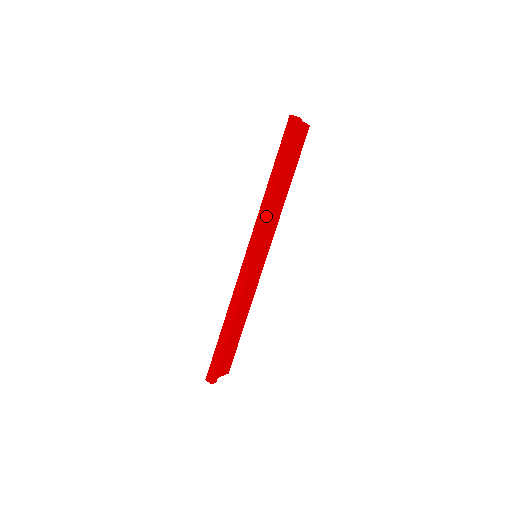
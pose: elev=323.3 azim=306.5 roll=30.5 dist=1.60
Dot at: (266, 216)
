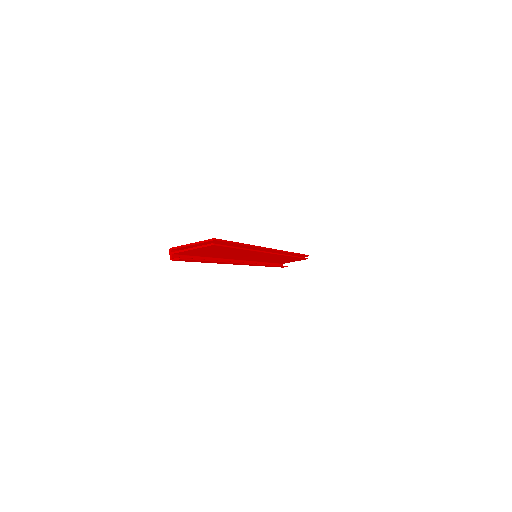
Dot at: occluded
